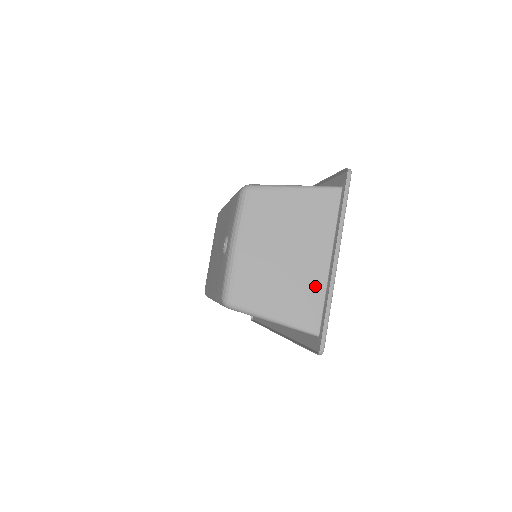
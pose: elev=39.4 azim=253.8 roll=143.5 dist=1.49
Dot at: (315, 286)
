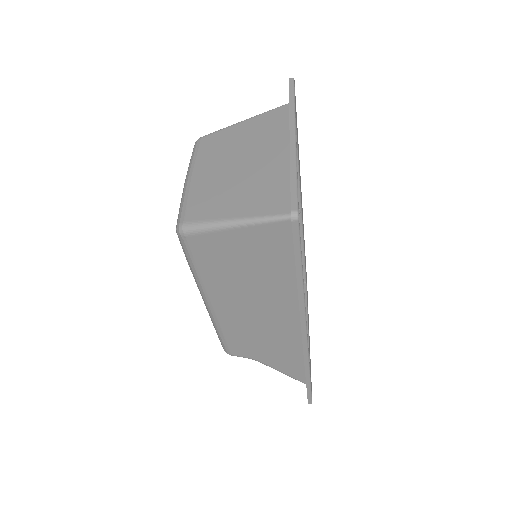
Dot at: (281, 175)
